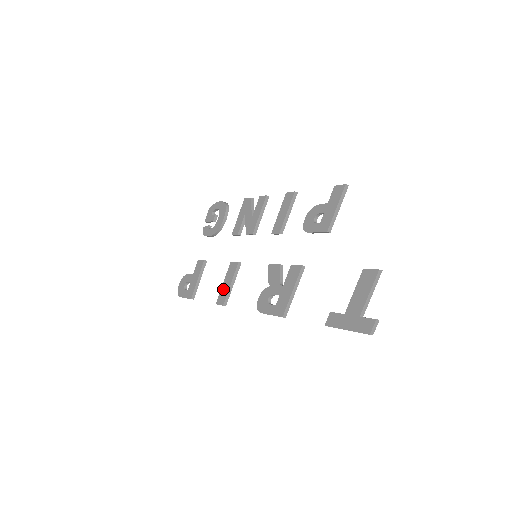
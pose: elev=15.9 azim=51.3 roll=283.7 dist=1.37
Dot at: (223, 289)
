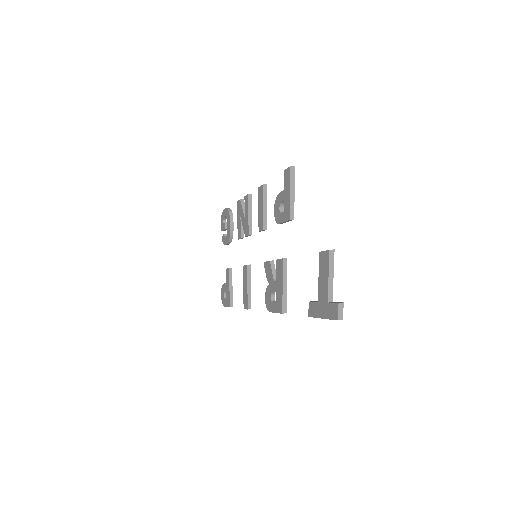
Dot at: (244, 293)
